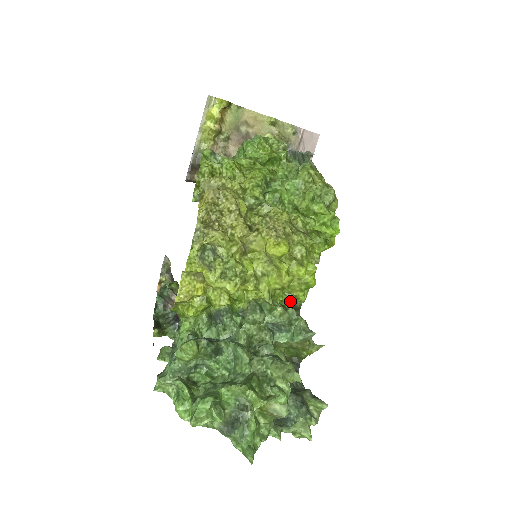
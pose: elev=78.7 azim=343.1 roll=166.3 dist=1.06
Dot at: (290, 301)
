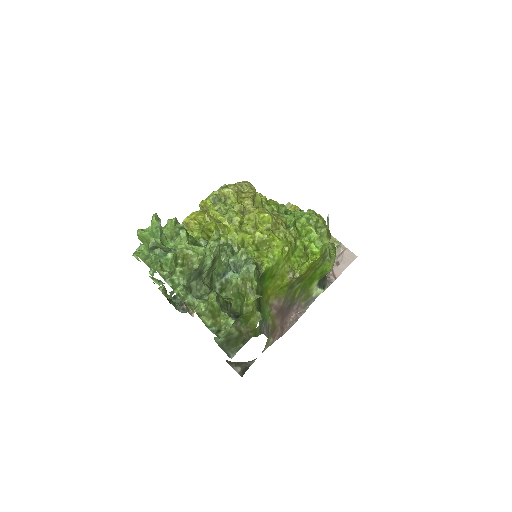
Dot at: (256, 262)
